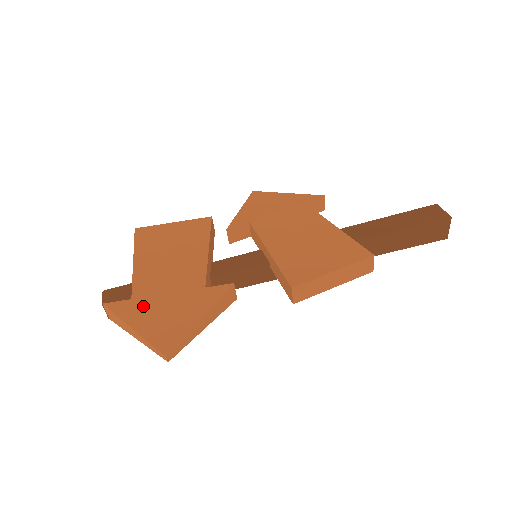
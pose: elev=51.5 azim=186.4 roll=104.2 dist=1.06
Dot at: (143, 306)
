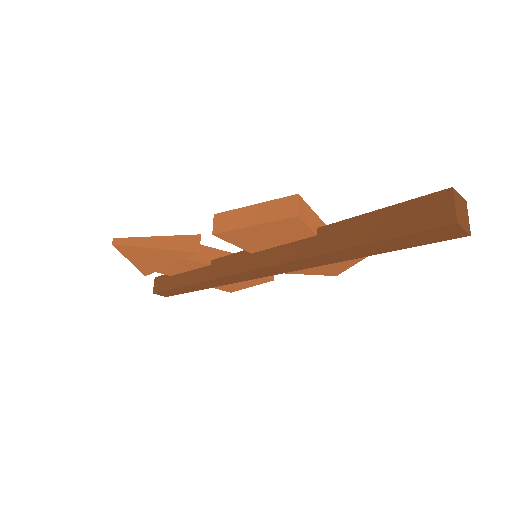
Dot at: occluded
